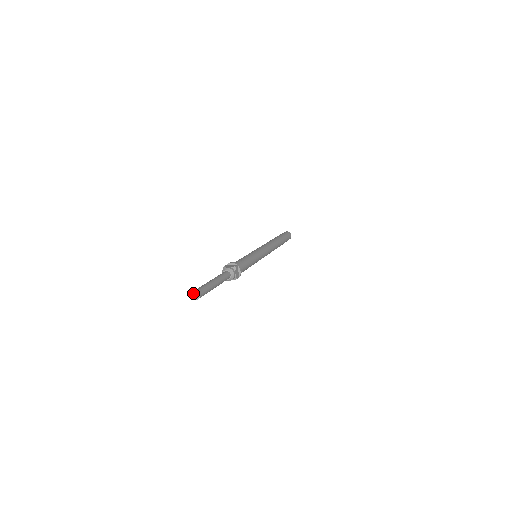
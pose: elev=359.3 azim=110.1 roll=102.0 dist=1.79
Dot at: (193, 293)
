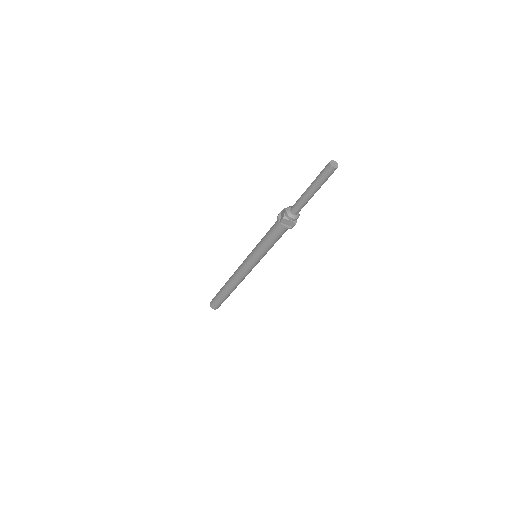
Dot at: (331, 161)
